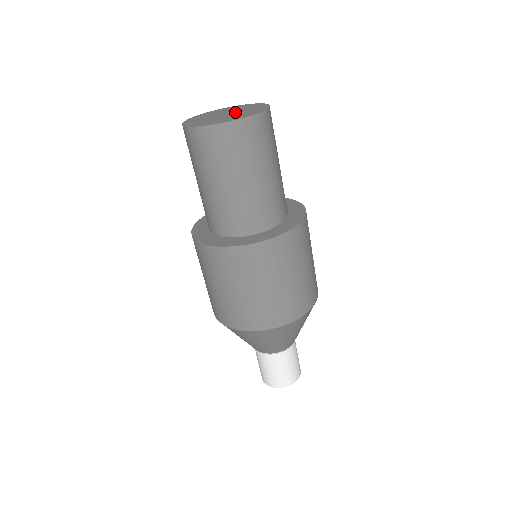
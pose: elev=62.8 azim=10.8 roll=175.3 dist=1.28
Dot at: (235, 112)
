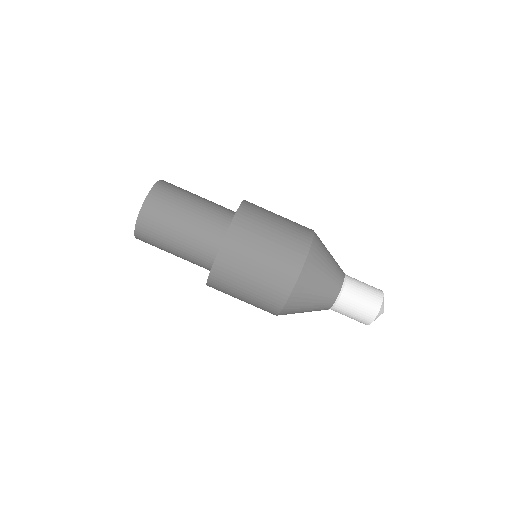
Dot at: occluded
